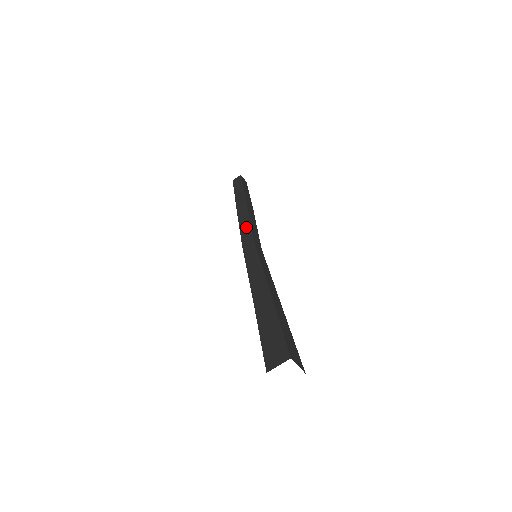
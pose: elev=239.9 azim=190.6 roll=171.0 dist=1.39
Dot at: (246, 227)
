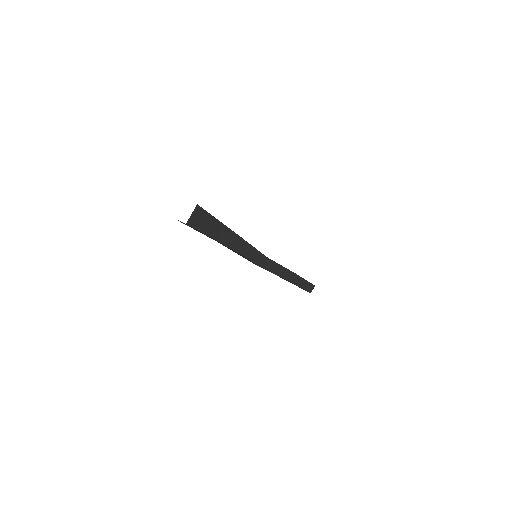
Dot at: occluded
